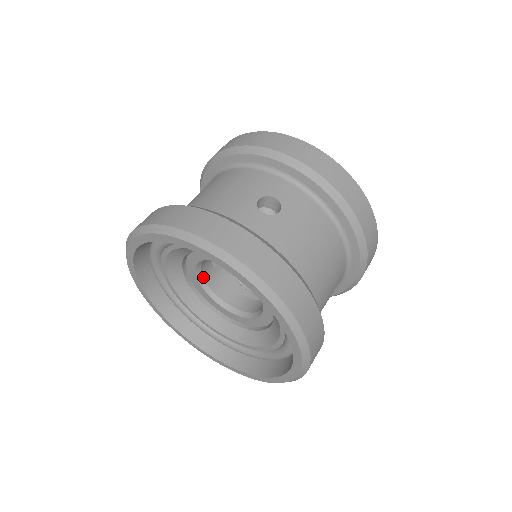
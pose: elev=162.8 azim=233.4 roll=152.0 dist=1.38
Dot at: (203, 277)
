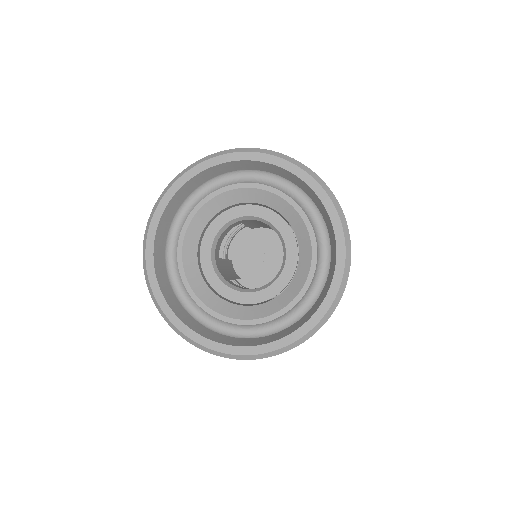
Dot at: (215, 255)
